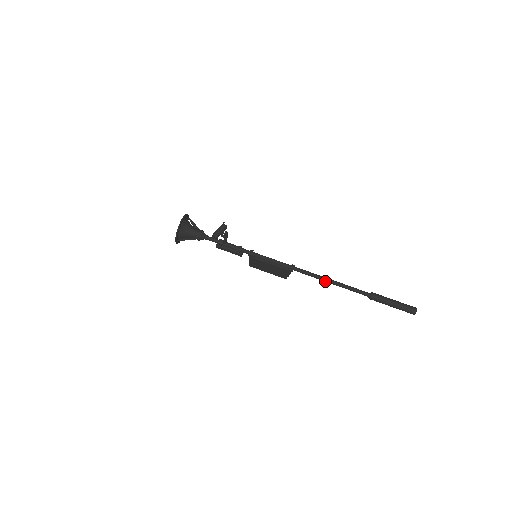
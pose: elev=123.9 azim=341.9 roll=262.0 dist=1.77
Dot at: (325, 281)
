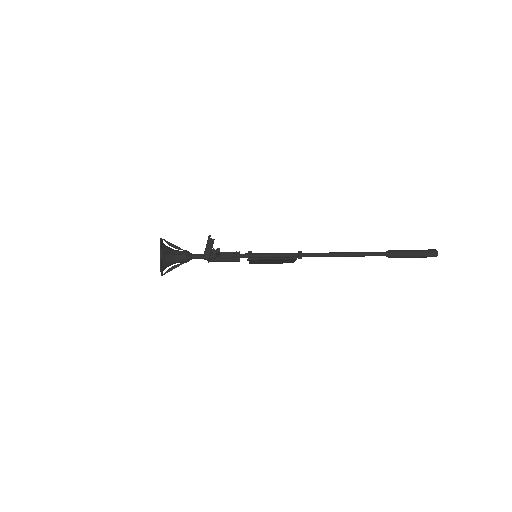
Dot at: occluded
